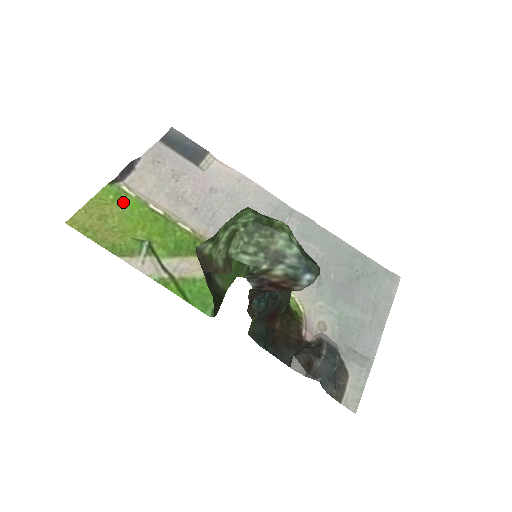
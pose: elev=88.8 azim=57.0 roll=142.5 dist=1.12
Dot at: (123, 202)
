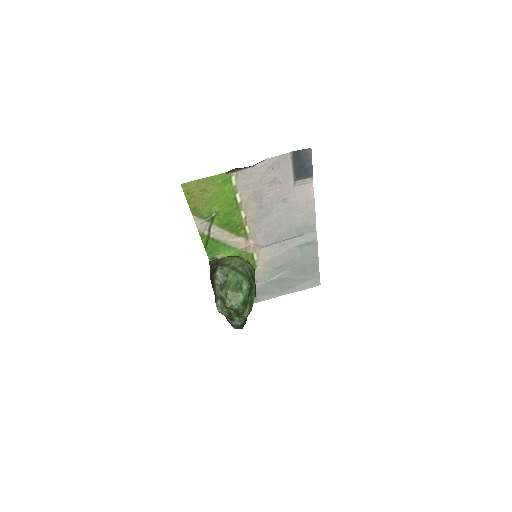
Dot at: (224, 187)
